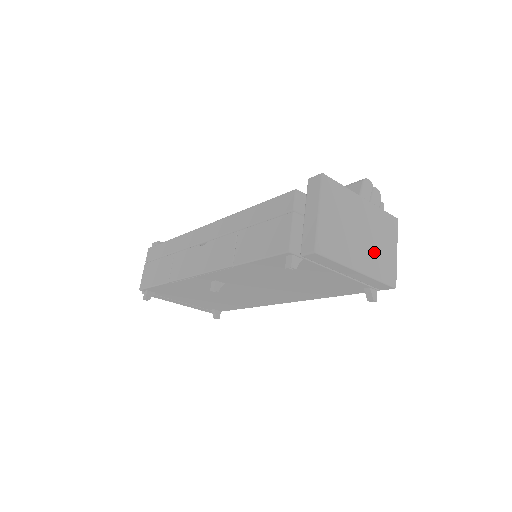
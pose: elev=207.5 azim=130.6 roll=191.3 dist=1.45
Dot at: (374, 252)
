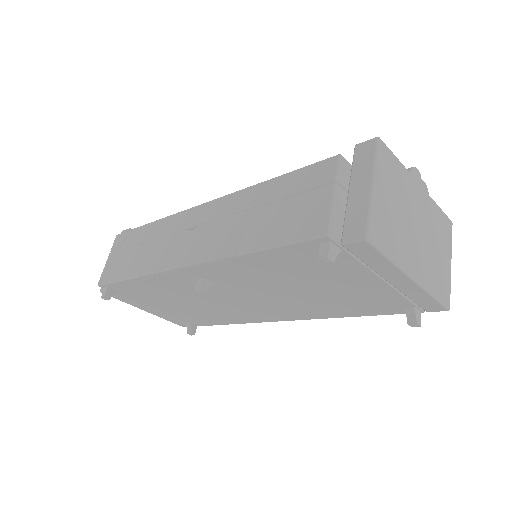
Dot at: (429, 257)
